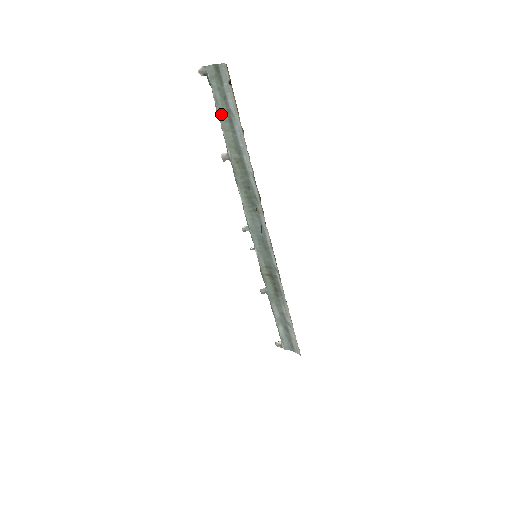
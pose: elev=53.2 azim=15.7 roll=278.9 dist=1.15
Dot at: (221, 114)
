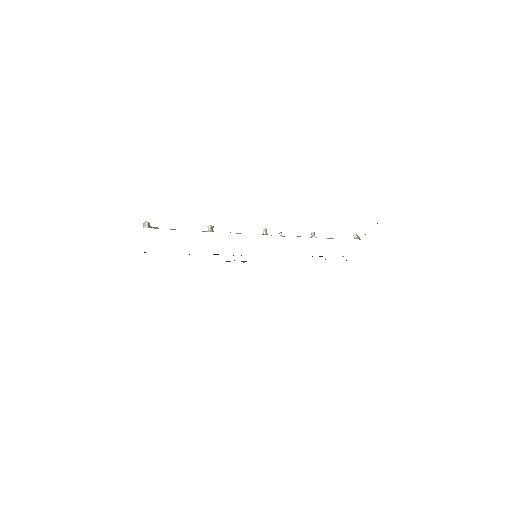
Dot at: occluded
